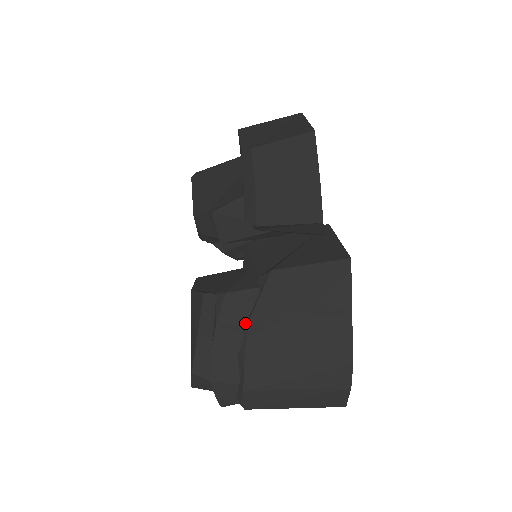
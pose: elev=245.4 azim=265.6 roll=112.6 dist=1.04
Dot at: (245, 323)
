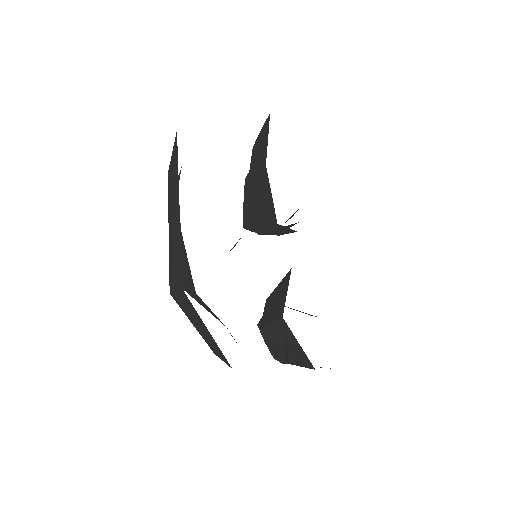
Dot at: occluded
